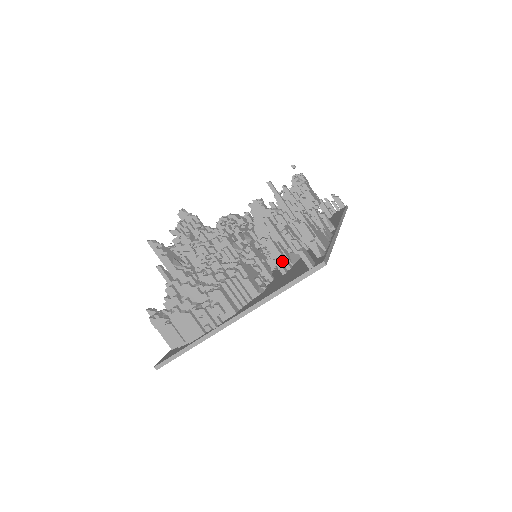
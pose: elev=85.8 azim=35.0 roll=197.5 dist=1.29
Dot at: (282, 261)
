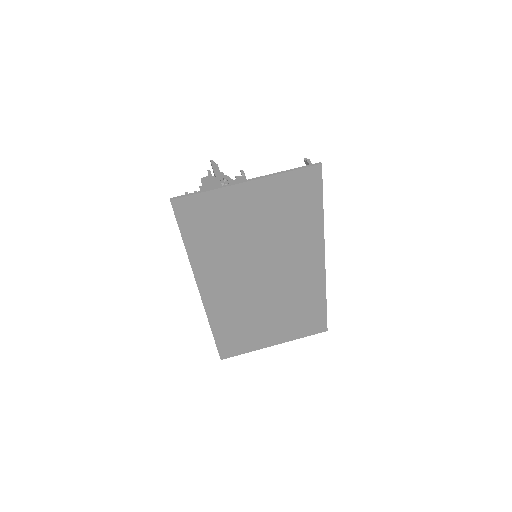
Dot at: occluded
